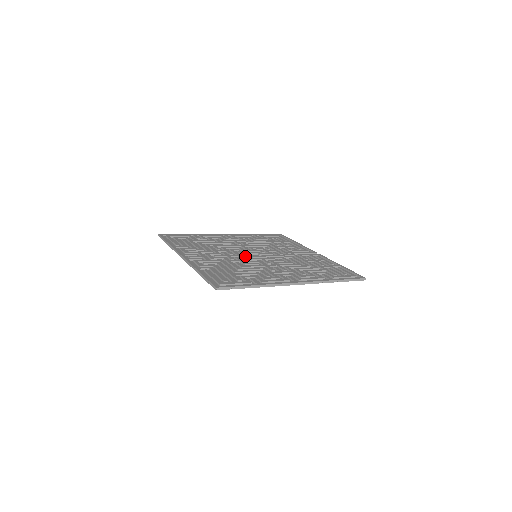
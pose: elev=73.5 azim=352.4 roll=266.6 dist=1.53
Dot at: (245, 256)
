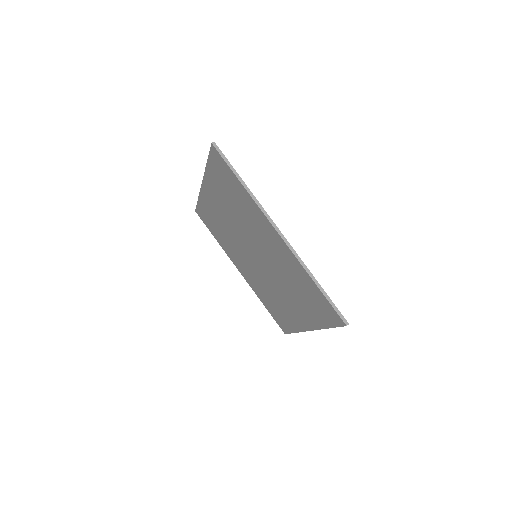
Dot at: occluded
